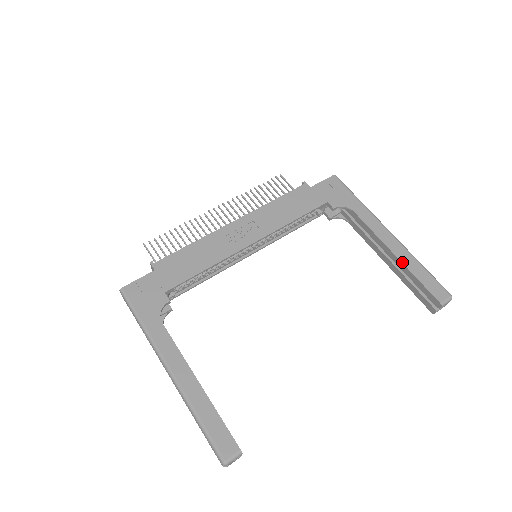
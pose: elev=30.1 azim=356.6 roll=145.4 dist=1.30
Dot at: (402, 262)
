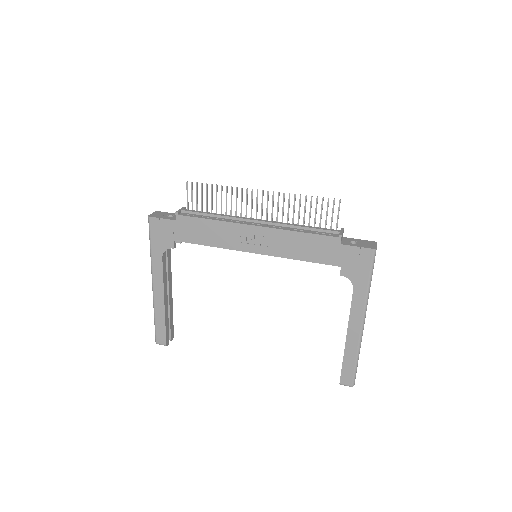
Dot at: (345, 347)
